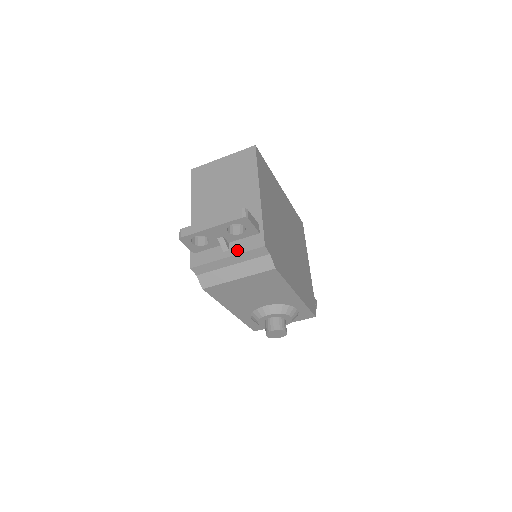
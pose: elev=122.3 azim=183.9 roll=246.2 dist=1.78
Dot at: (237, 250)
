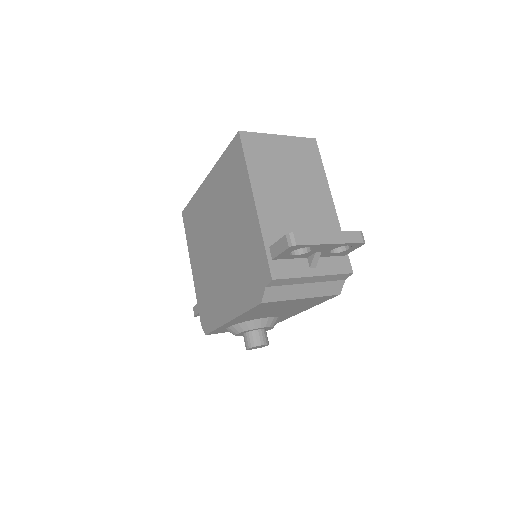
Dot at: (325, 270)
